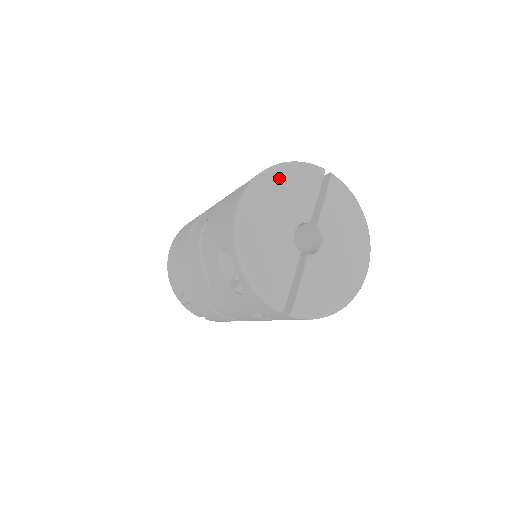
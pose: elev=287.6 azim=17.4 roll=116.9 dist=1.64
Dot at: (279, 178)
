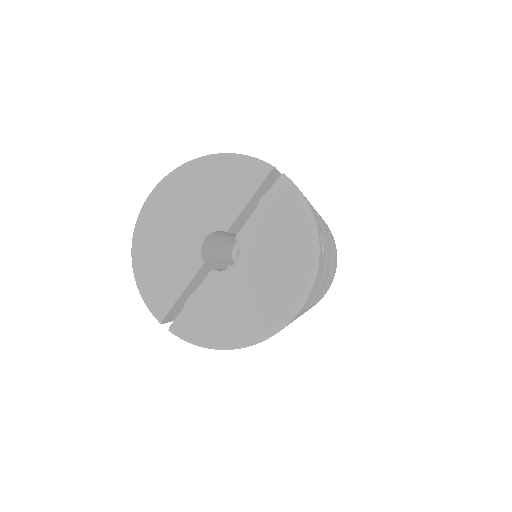
Dot at: (203, 172)
